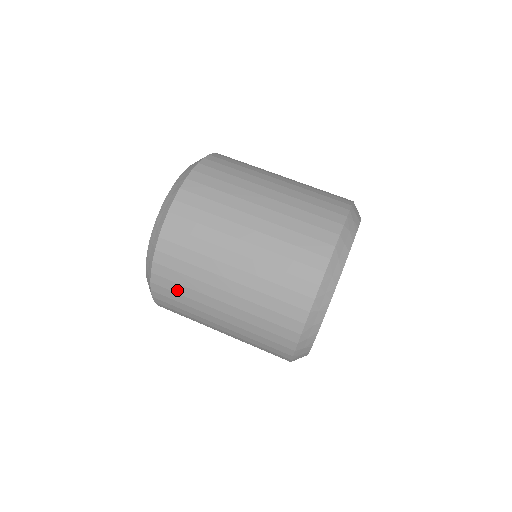
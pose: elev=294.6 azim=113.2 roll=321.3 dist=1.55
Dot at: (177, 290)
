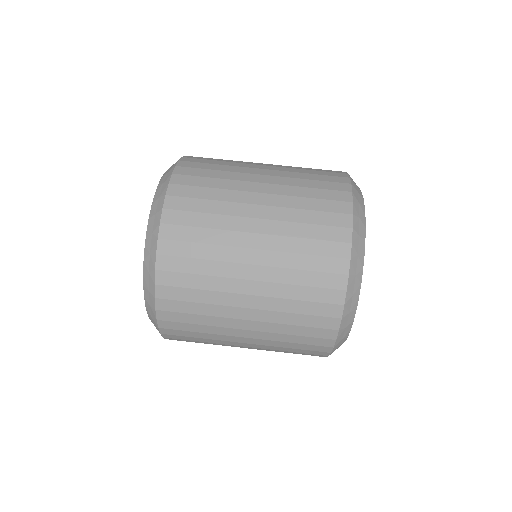
Dot at: (191, 329)
